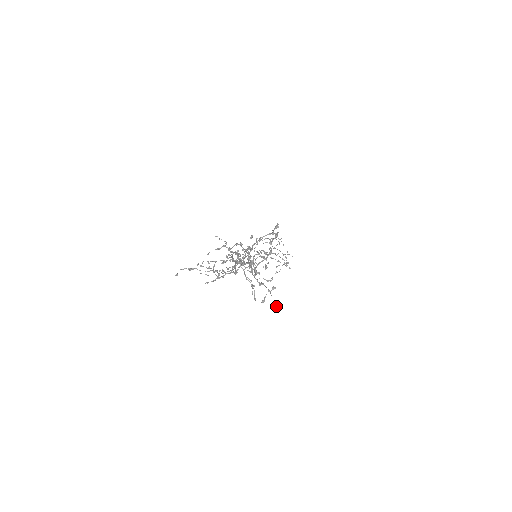
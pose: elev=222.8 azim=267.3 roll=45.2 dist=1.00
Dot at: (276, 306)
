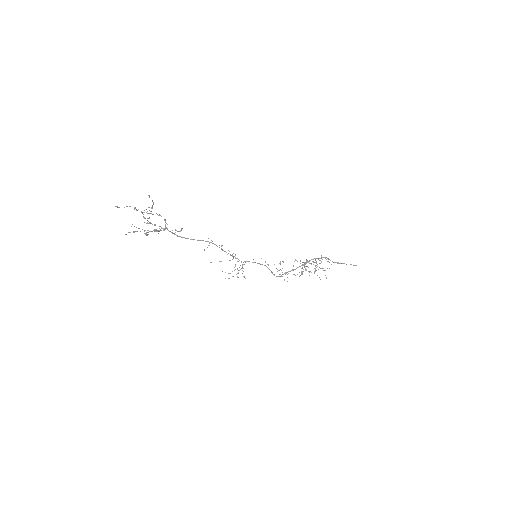
Dot at: (147, 234)
